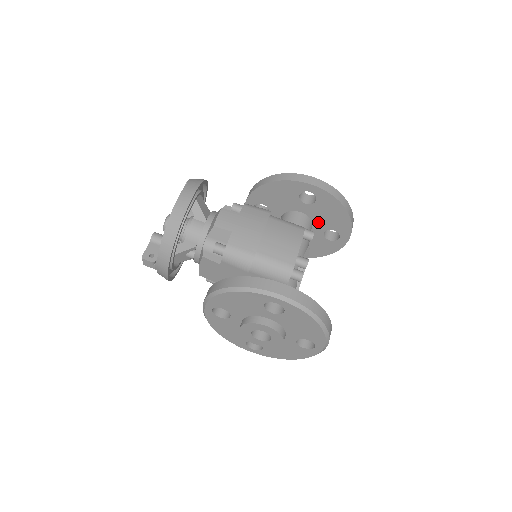
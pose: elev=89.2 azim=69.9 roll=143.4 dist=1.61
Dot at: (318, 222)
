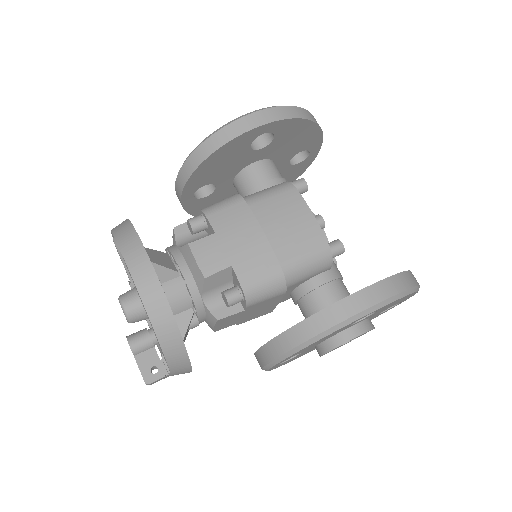
Dot at: (281, 156)
